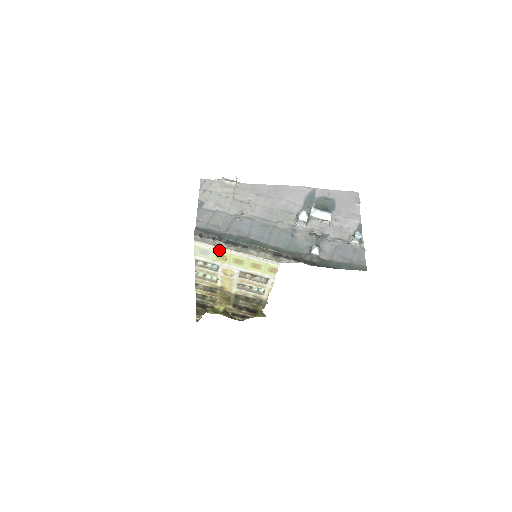
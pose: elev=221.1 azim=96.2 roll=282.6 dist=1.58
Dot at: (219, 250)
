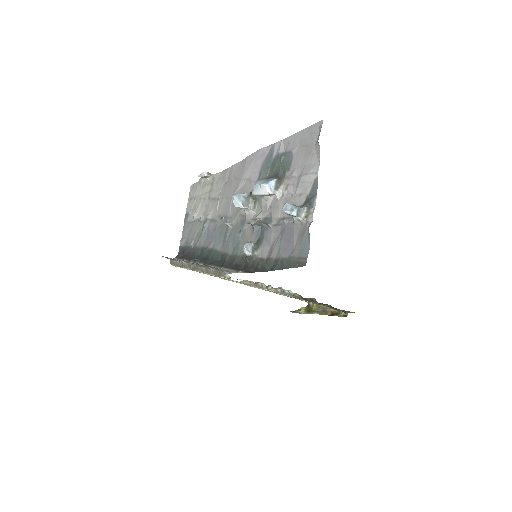
Dot at: occluded
